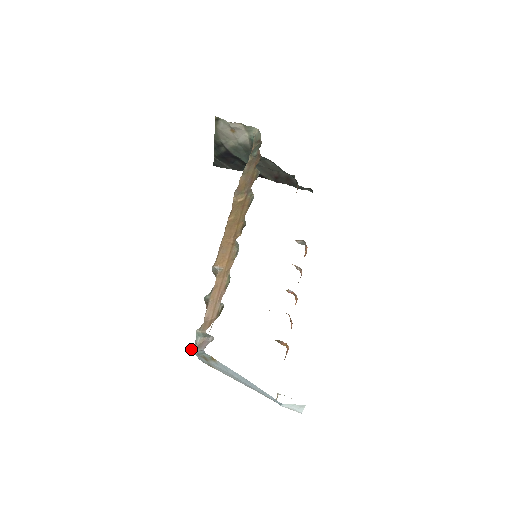
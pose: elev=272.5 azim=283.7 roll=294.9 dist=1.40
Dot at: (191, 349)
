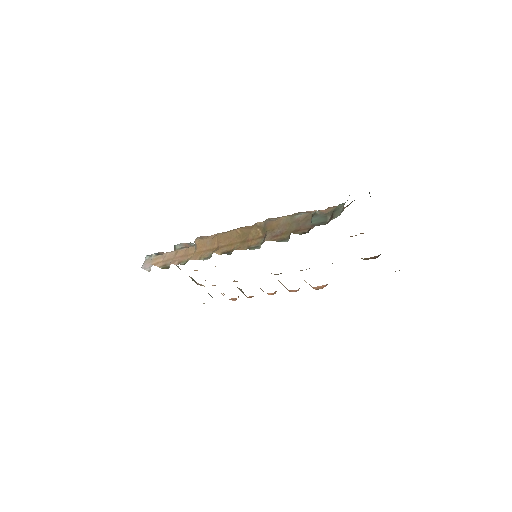
Dot at: (147, 255)
